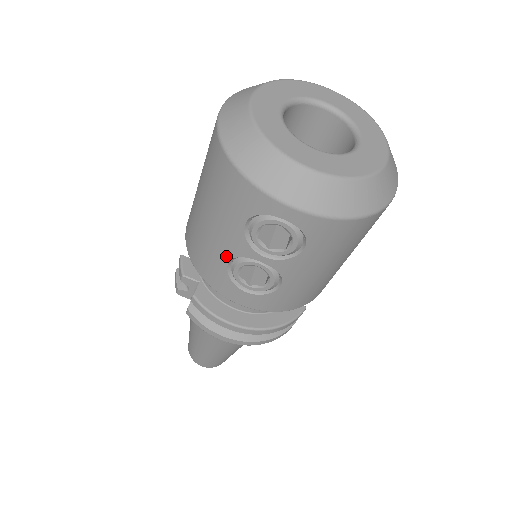
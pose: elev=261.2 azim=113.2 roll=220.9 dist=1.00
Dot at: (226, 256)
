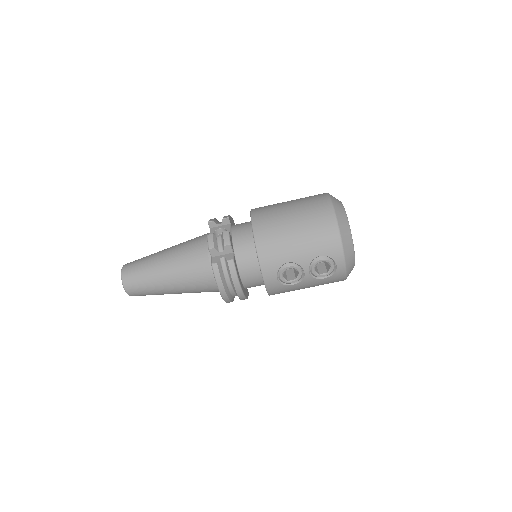
Dot at: (291, 259)
